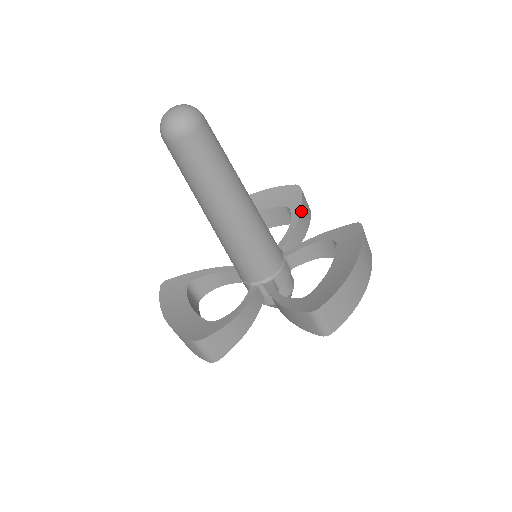
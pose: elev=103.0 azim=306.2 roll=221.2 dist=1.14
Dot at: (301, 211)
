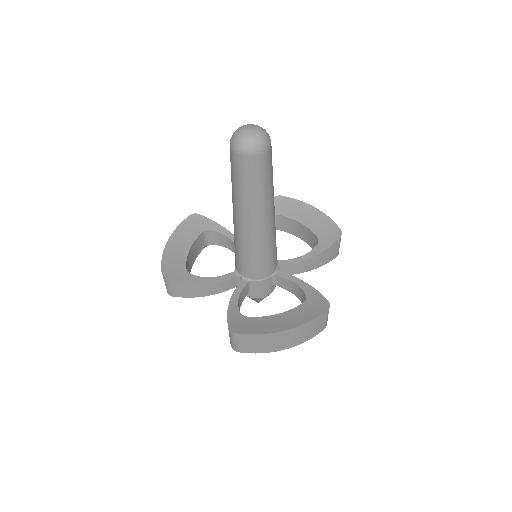
Dot at: (321, 253)
